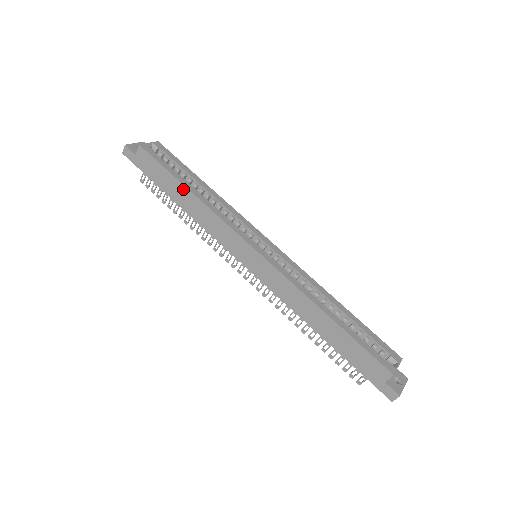
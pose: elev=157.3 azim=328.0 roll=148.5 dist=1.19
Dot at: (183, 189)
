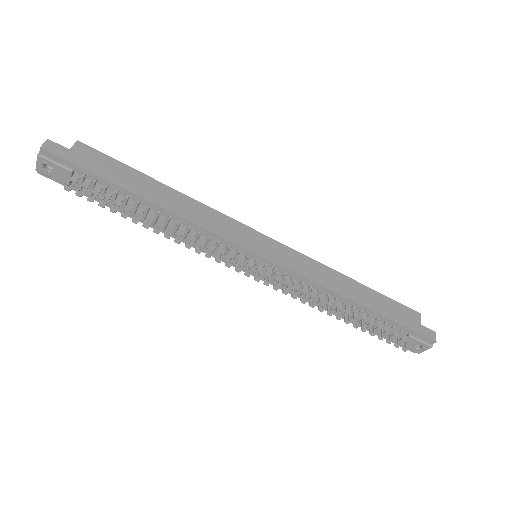
Dot at: (158, 185)
